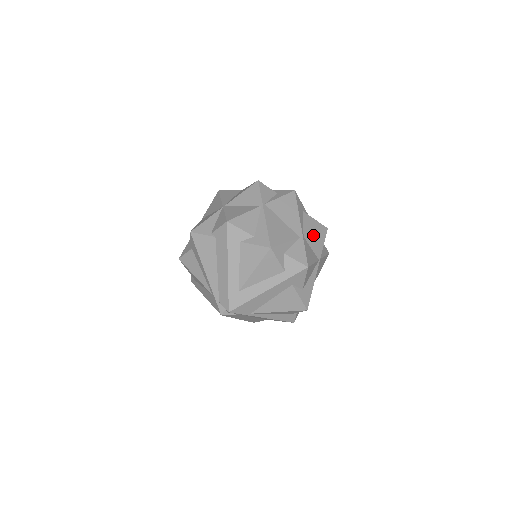
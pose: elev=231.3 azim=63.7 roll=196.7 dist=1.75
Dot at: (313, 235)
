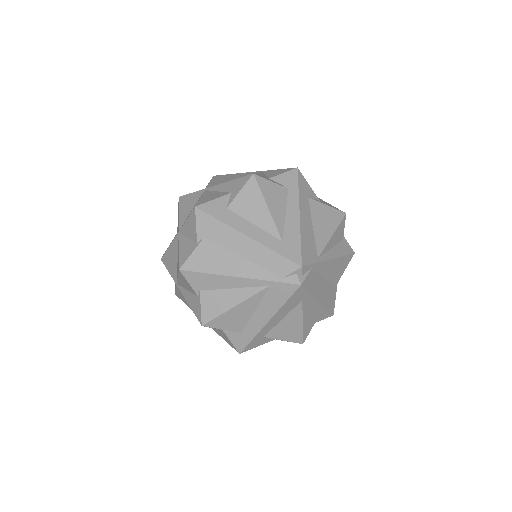
Dot at: occluded
